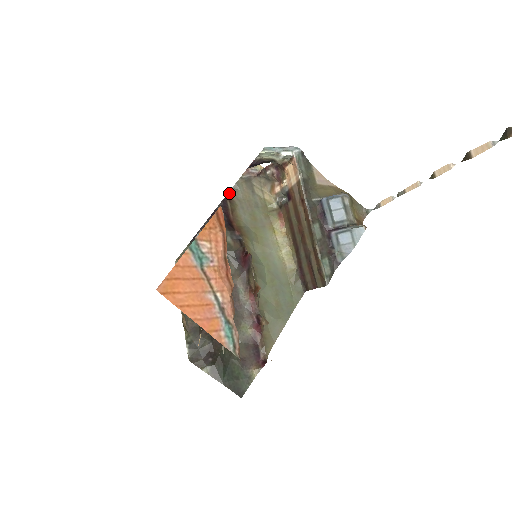
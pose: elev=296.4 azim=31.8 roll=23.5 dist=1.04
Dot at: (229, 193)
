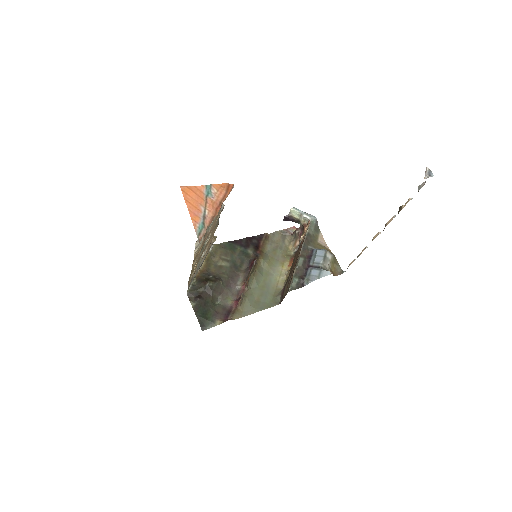
Dot at: (268, 234)
